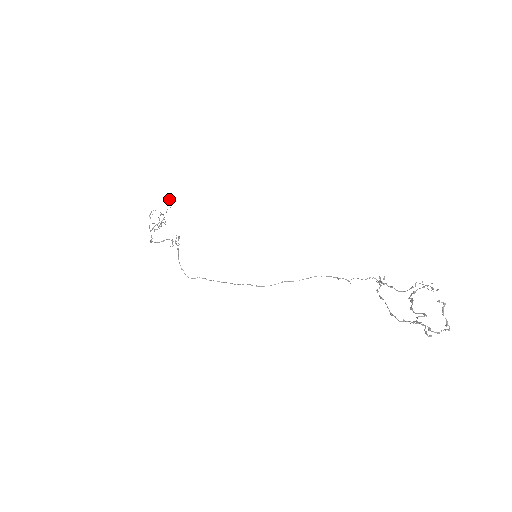
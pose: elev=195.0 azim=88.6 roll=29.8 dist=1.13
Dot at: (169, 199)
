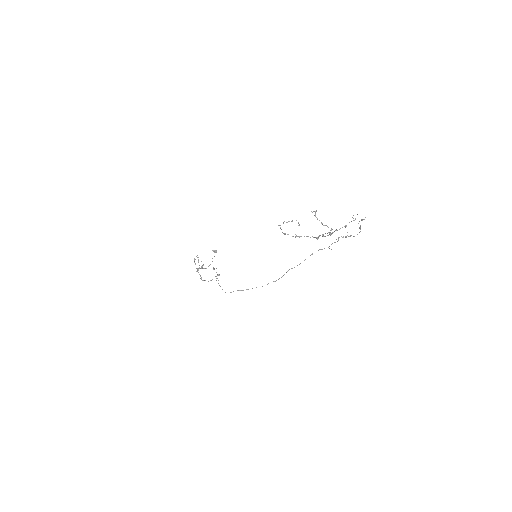
Dot at: (214, 250)
